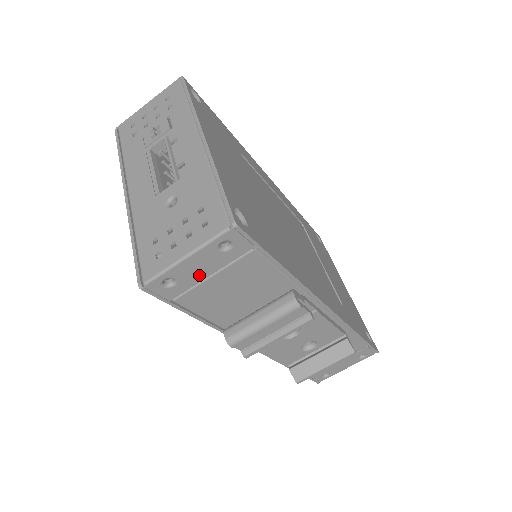
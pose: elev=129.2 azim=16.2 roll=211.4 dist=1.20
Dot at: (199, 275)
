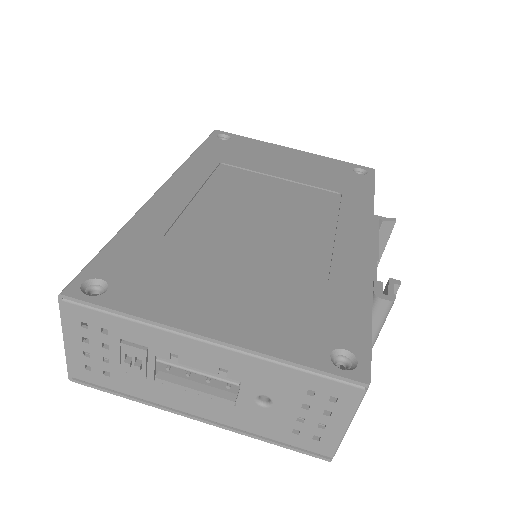
Dot at: occluded
